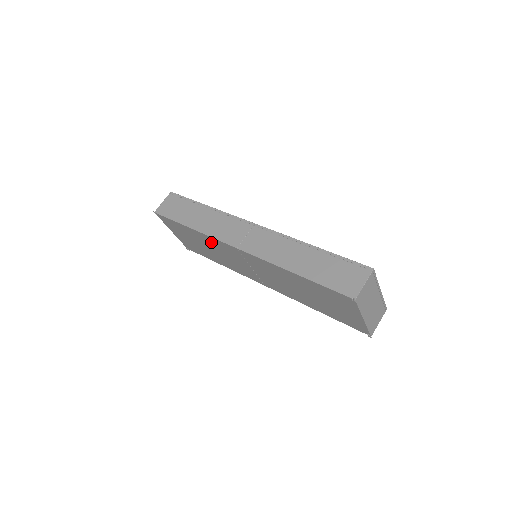
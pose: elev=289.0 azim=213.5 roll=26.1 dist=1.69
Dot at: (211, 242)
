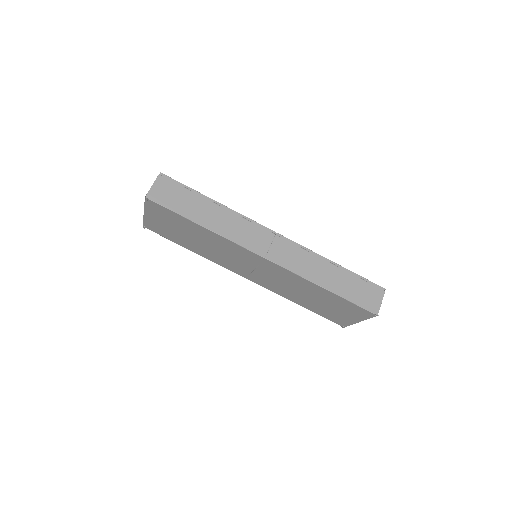
Dot at: (221, 242)
